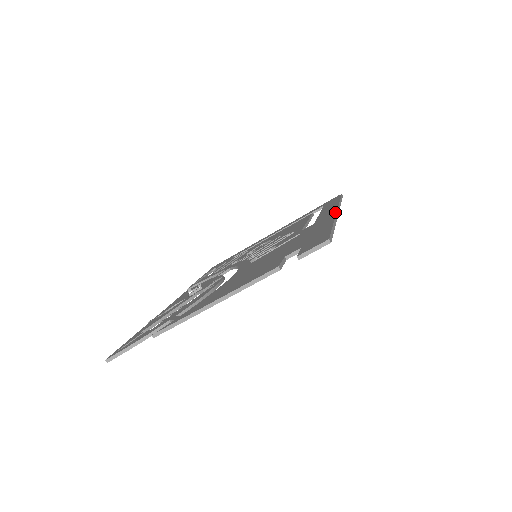
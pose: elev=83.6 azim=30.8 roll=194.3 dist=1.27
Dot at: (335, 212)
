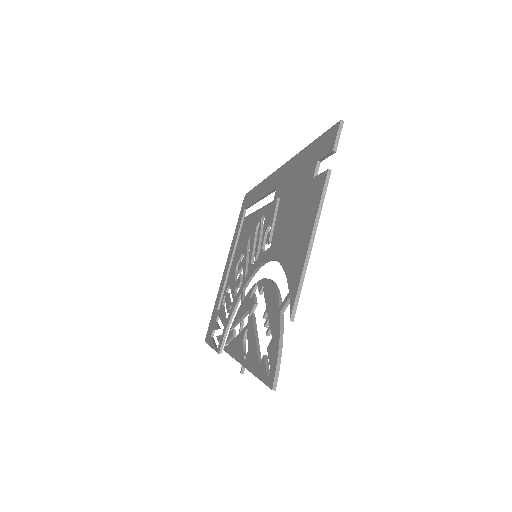
Dot at: (284, 165)
